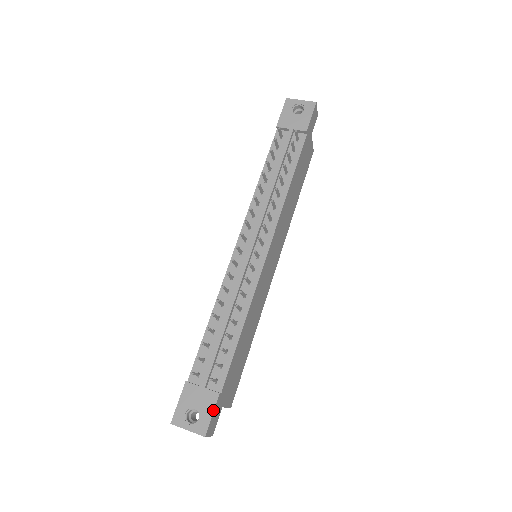
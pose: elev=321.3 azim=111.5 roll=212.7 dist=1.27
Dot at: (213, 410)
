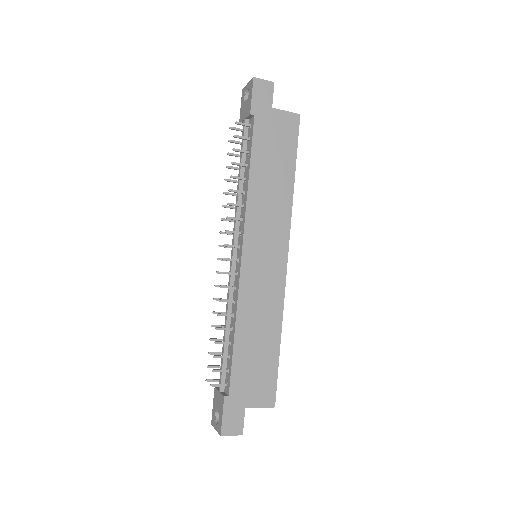
Dot at: (222, 412)
